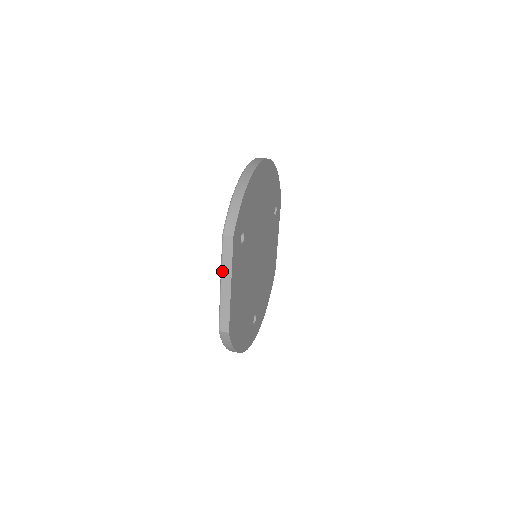
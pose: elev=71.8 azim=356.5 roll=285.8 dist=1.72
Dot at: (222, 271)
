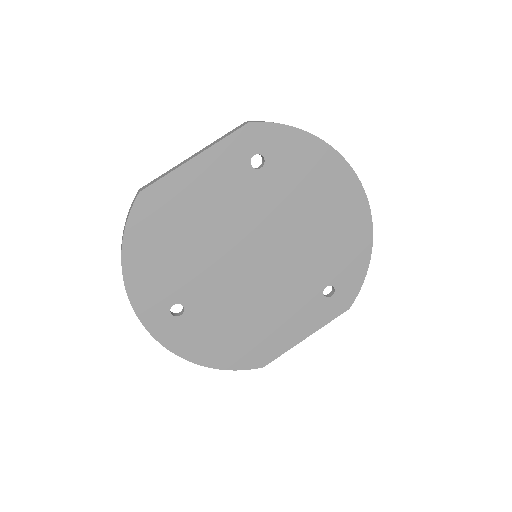
Dot at: (208, 145)
